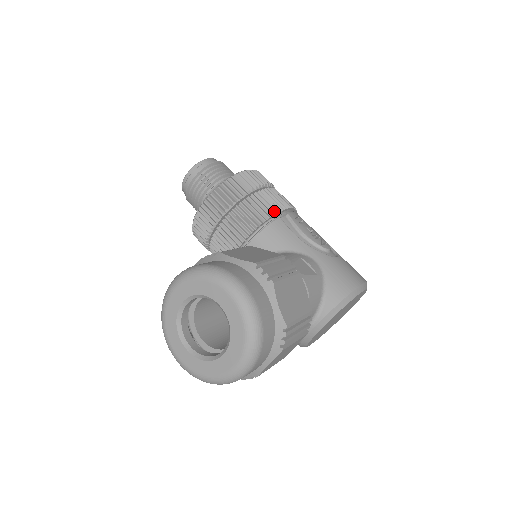
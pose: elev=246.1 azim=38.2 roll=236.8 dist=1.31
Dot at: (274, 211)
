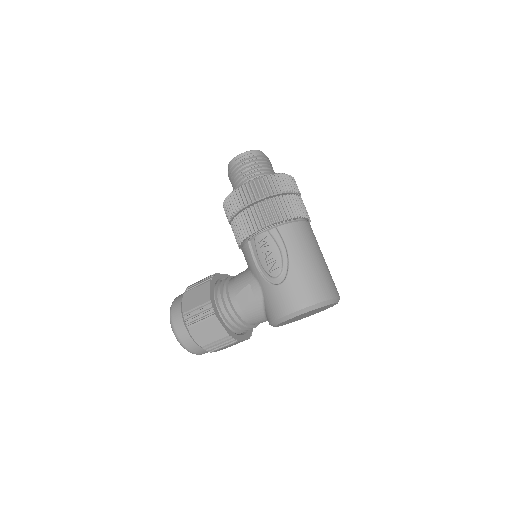
Dot at: (243, 237)
